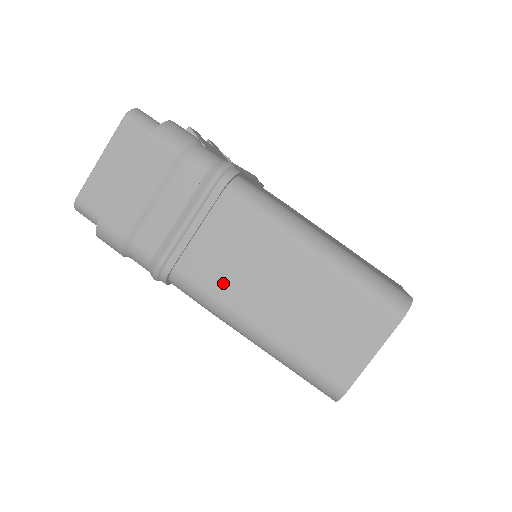
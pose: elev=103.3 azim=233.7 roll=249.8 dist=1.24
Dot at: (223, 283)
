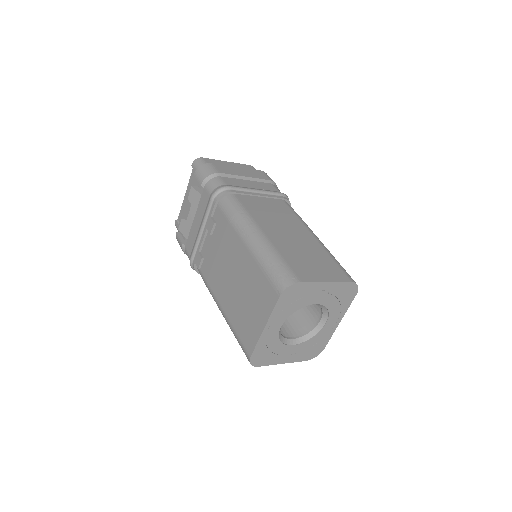
Dot at: (257, 212)
